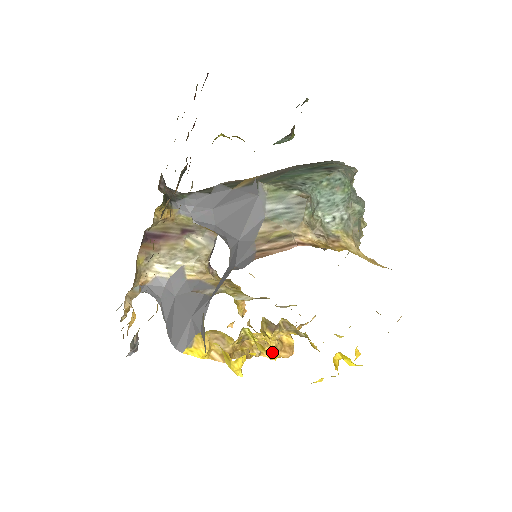
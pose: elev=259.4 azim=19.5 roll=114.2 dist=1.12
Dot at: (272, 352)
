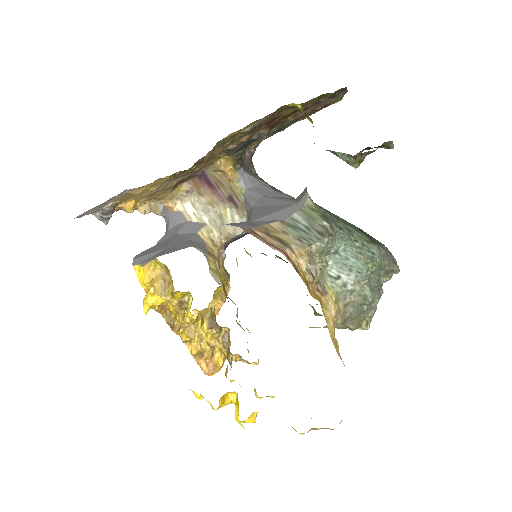
Dot at: (196, 351)
